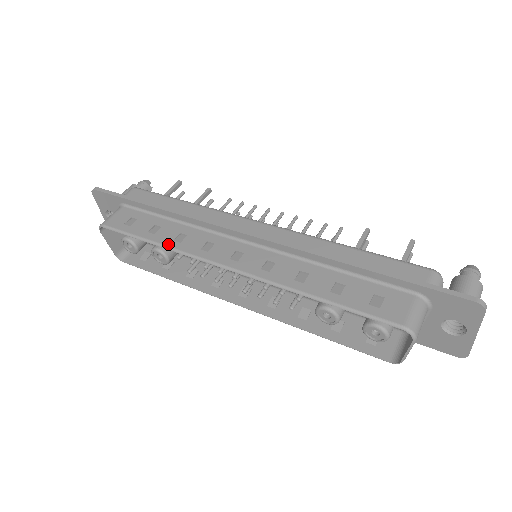
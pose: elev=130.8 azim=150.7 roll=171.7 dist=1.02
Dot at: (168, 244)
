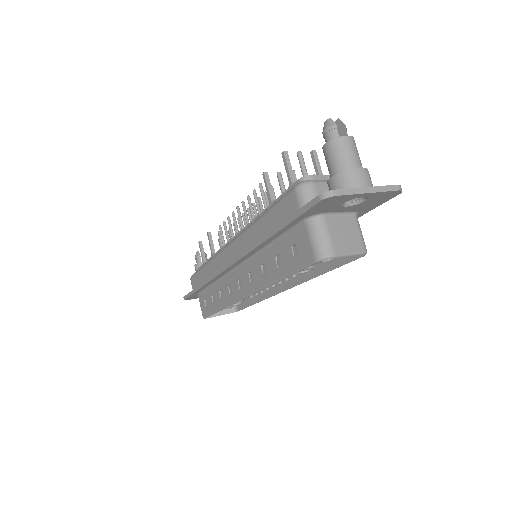
Dot at: (221, 306)
